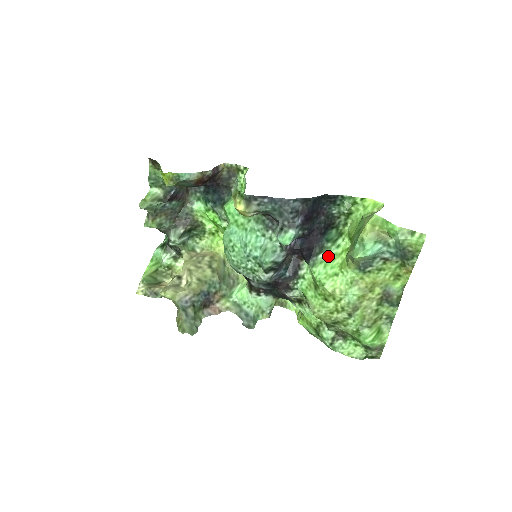
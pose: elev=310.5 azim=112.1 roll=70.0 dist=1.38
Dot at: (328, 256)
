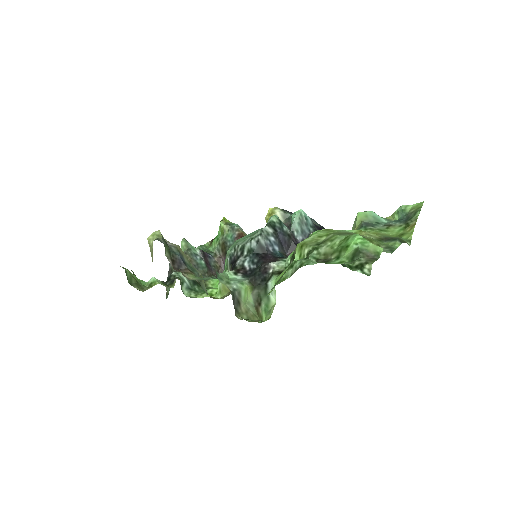
Dot at: occluded
